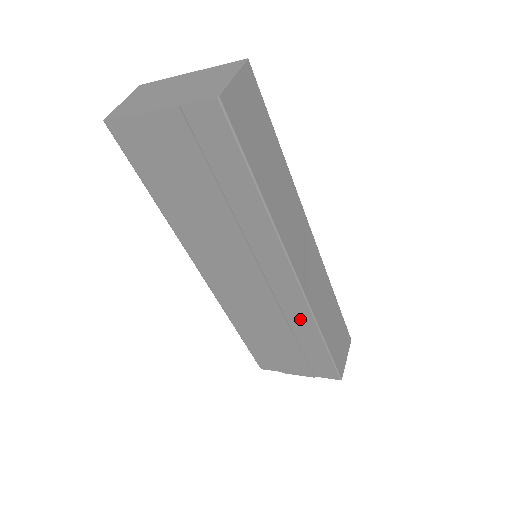
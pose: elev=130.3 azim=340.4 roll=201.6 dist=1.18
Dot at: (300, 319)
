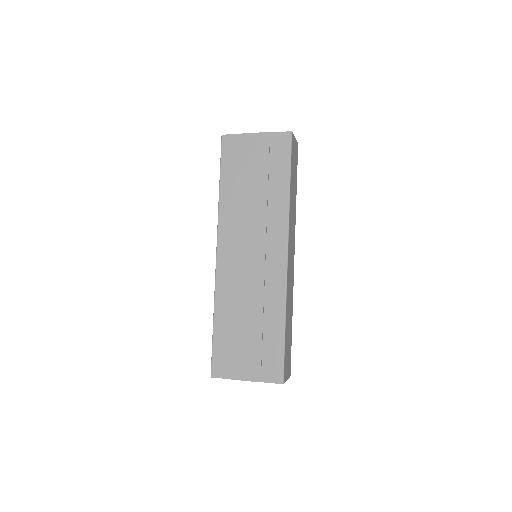
Dot at: (275, 300)
